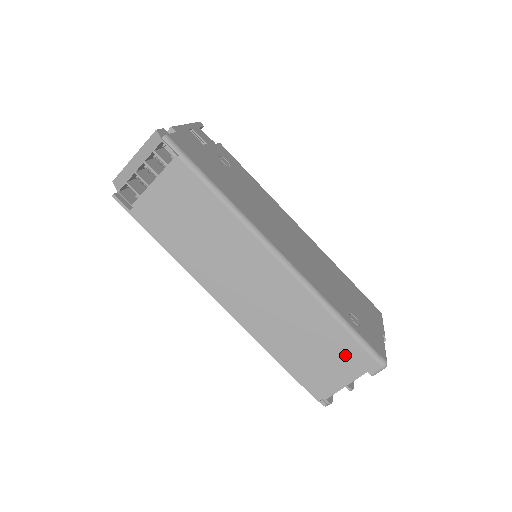
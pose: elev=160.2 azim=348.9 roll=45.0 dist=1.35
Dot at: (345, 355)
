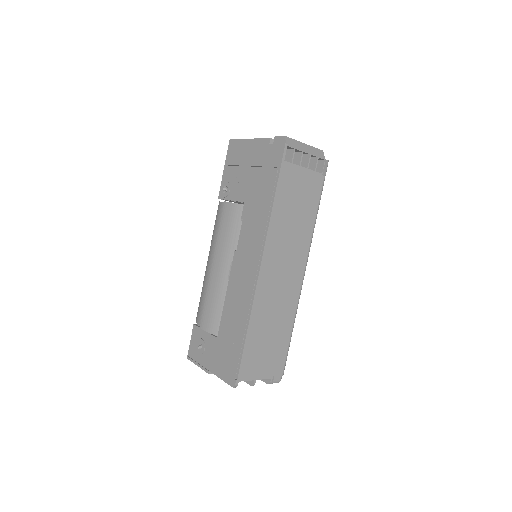
Dot at: (276, 358)
